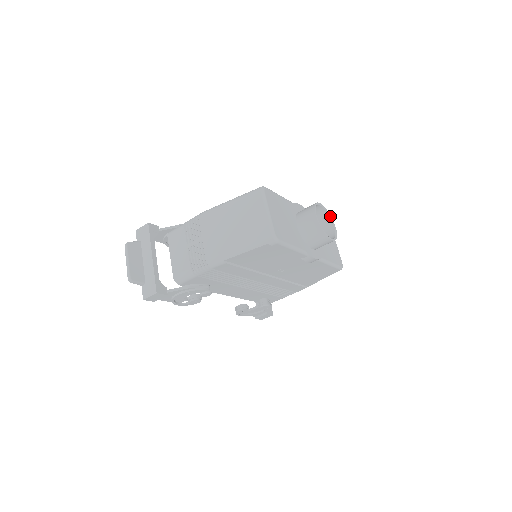
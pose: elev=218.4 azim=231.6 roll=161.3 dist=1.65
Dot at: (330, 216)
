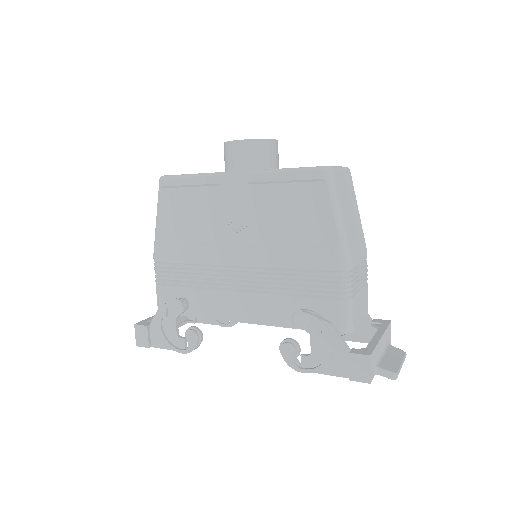
Dot at: occluded
